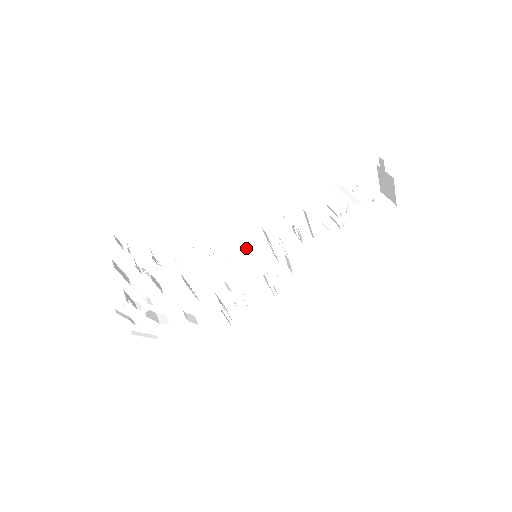
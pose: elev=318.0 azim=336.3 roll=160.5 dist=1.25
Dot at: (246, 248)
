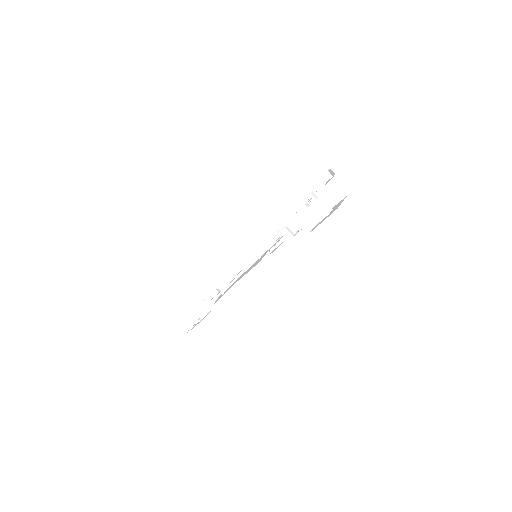
Dot at: occluded
